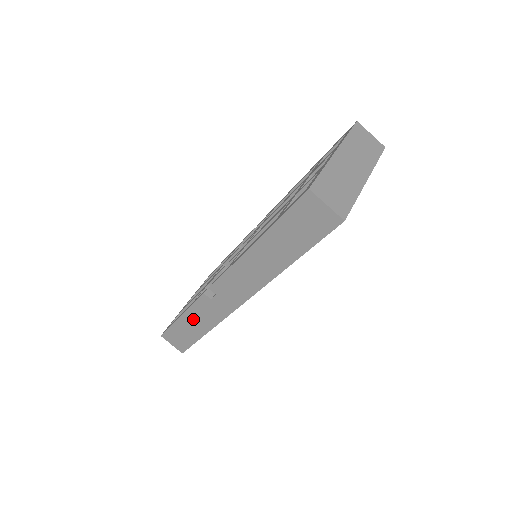
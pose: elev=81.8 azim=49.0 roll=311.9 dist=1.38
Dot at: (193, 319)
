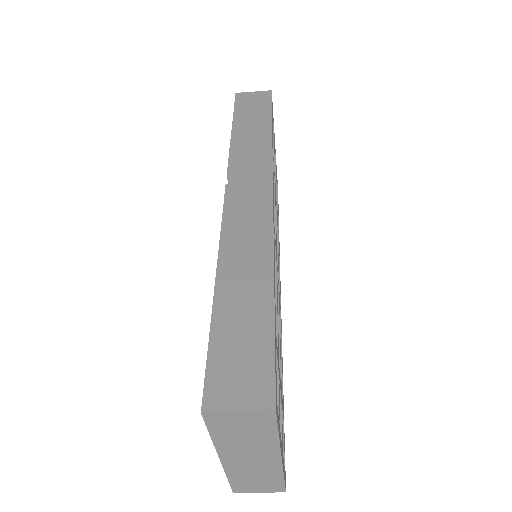
Dot at: occluded
